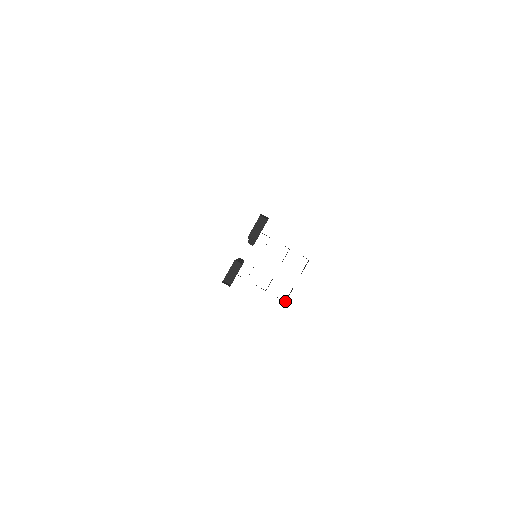
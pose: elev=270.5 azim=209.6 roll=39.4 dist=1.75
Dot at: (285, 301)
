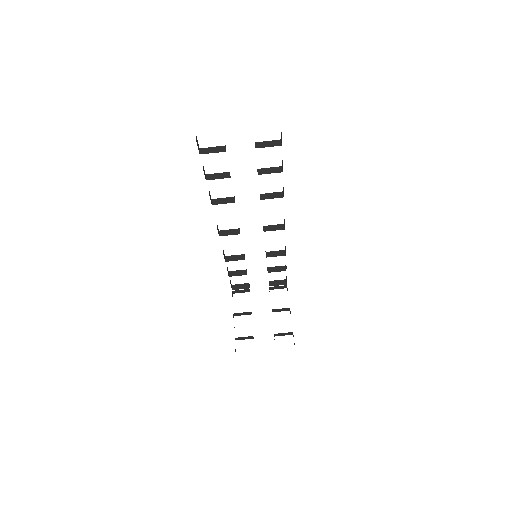
Dot at: occluded
